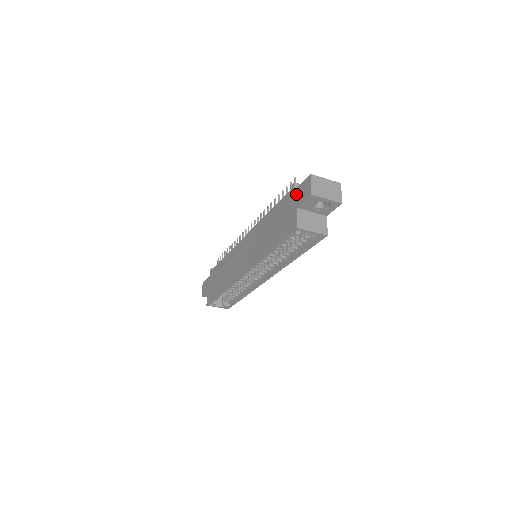
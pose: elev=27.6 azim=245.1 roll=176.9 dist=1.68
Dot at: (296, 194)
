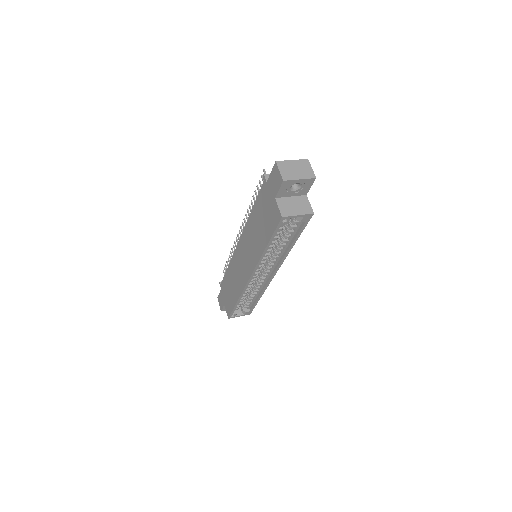
Dot at: (269, 185)
